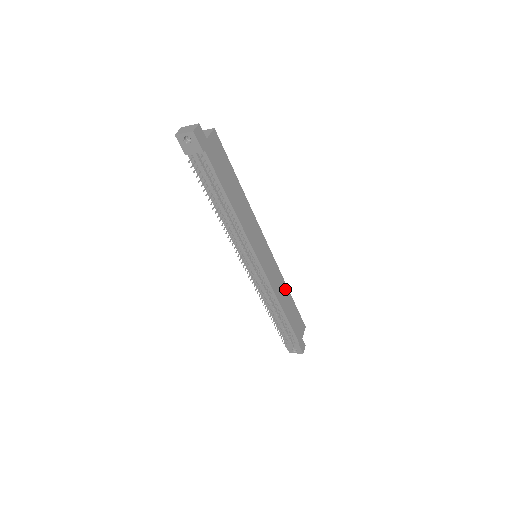
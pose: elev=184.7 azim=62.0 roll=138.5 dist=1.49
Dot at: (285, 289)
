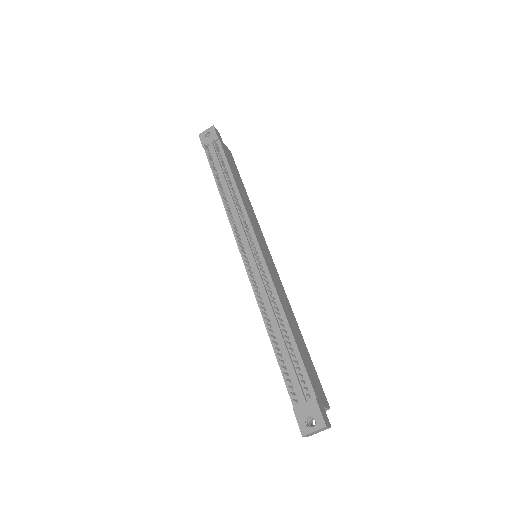
Dot at: (293, 317)
